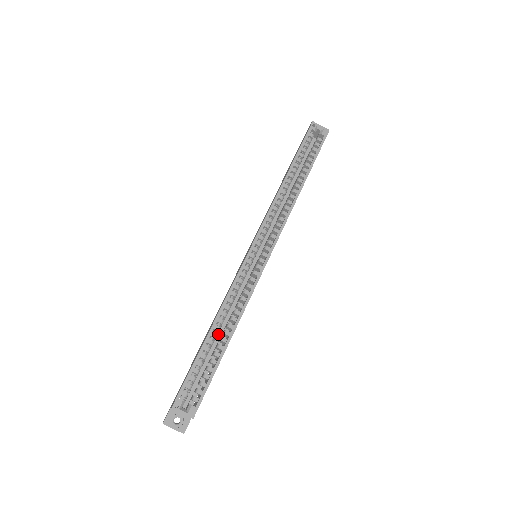
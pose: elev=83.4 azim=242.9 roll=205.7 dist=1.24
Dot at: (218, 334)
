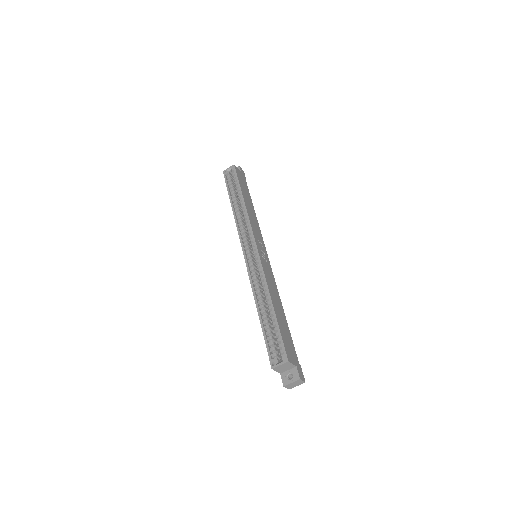
Dot at: occluded
